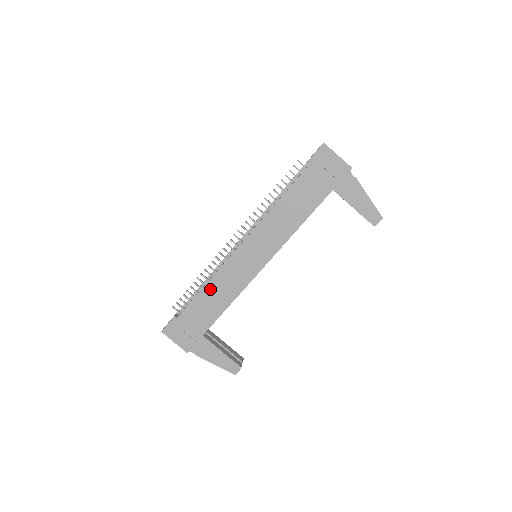
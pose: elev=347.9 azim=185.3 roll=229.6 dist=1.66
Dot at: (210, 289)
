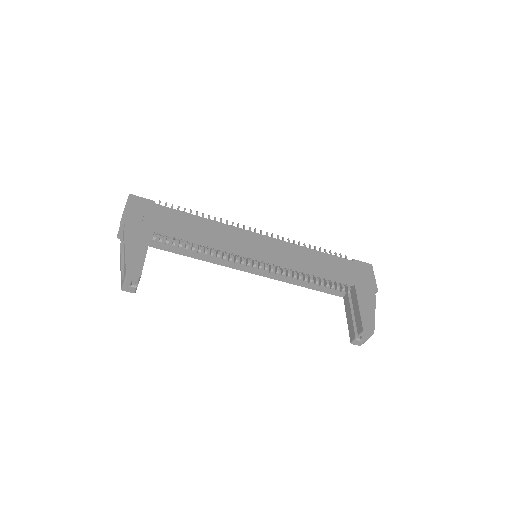
Dot at: (205, 223)
